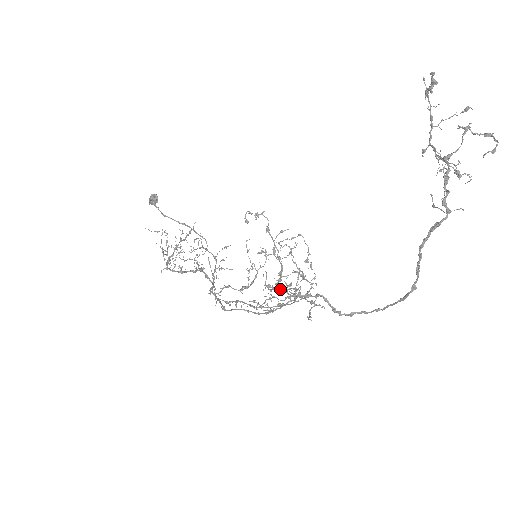
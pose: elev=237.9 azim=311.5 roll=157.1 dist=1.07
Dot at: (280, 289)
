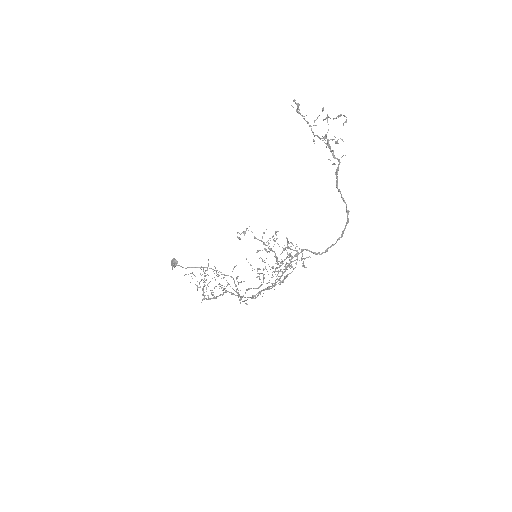
Dot at: occluded
